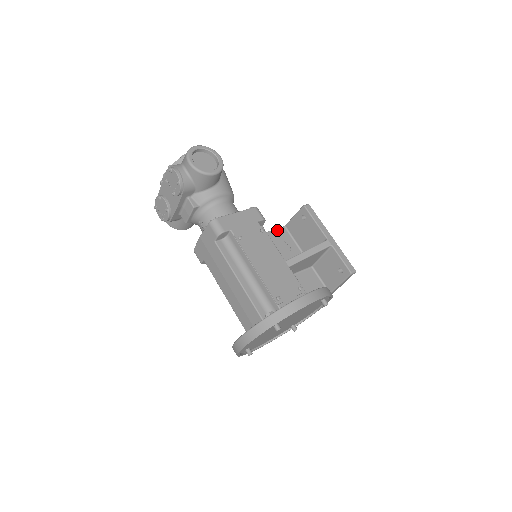
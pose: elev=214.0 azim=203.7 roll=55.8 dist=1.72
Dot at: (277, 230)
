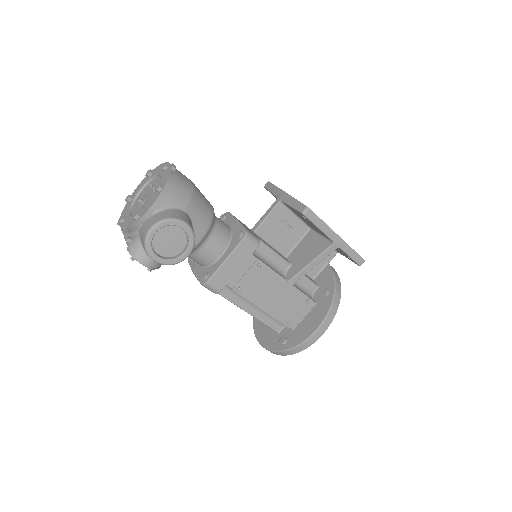
Dot at: (273, 213)
